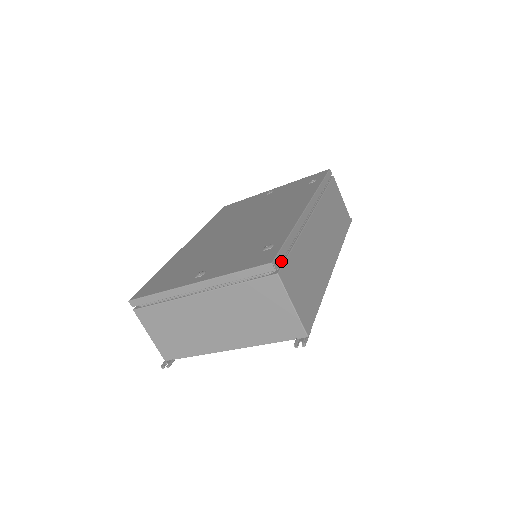
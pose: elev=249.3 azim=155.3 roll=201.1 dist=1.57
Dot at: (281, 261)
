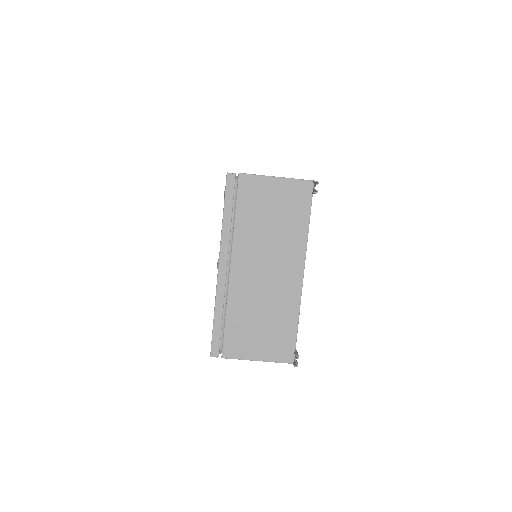
Dot at: occluded
